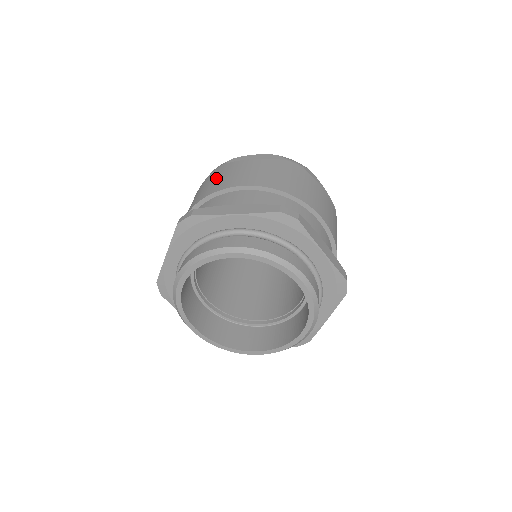
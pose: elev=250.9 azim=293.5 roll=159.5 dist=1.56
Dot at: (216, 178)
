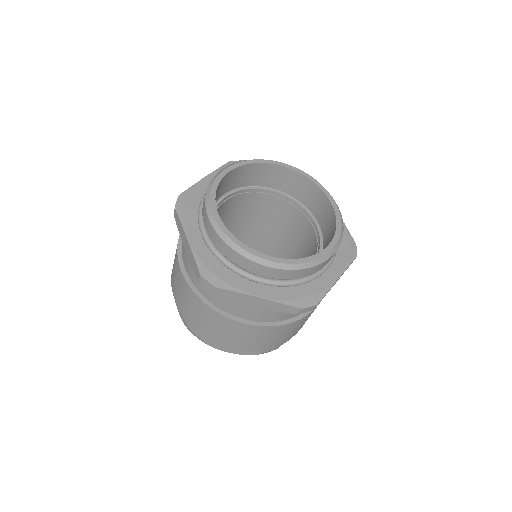
Dot at: occluded
